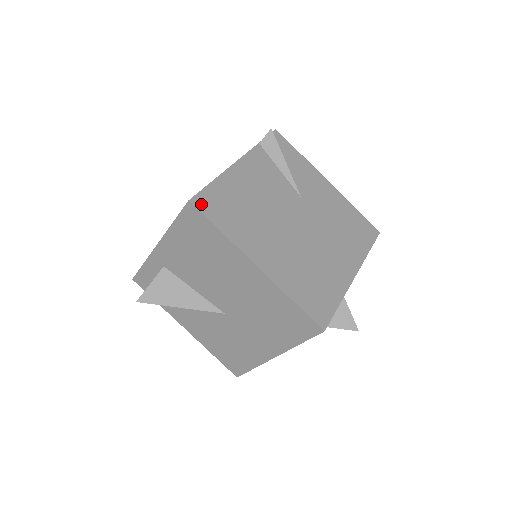
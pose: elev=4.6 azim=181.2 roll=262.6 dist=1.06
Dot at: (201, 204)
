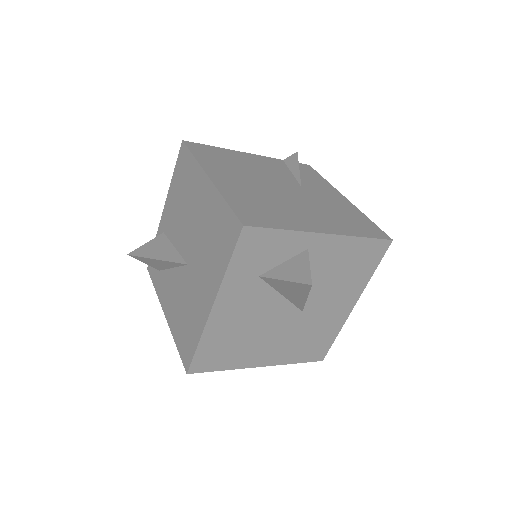
Dot at: (191, 145)
